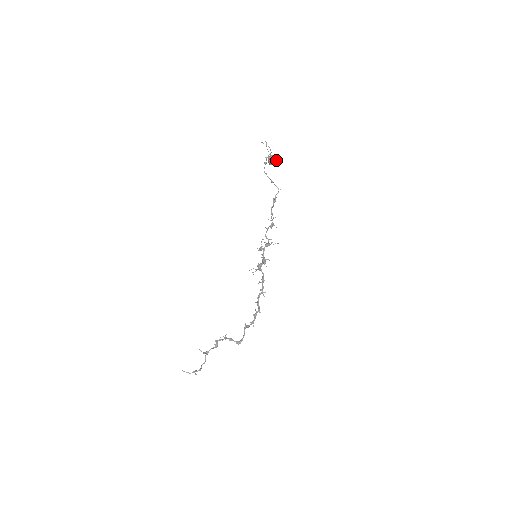
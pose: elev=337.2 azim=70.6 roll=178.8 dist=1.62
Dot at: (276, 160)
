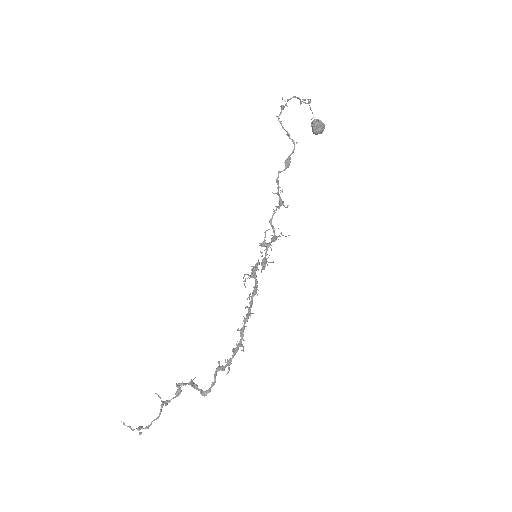
Dot at: (322, 125)
